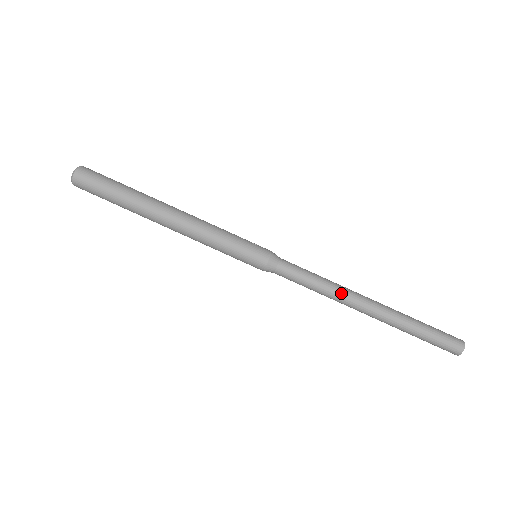
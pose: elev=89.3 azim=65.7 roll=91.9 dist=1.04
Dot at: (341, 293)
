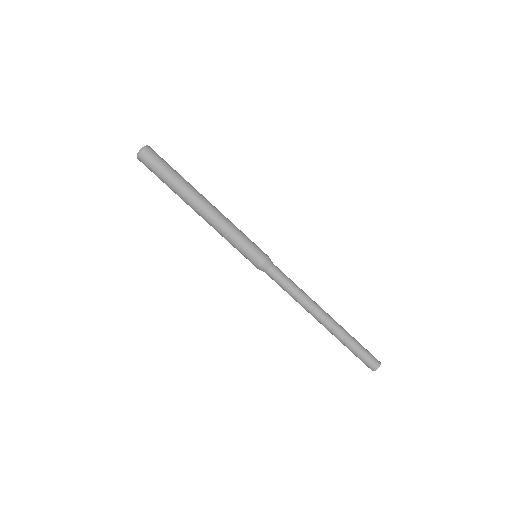
Dot at: (310, 299)
